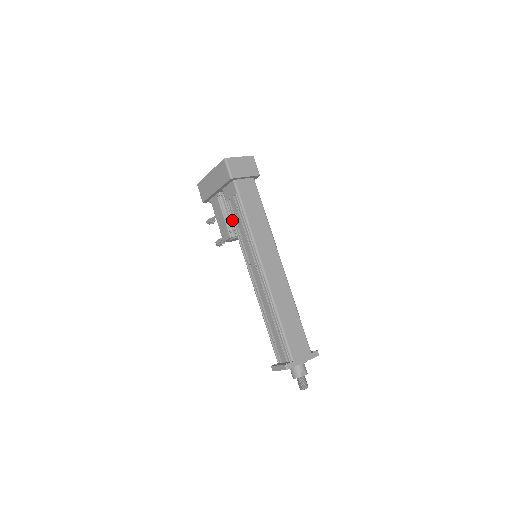
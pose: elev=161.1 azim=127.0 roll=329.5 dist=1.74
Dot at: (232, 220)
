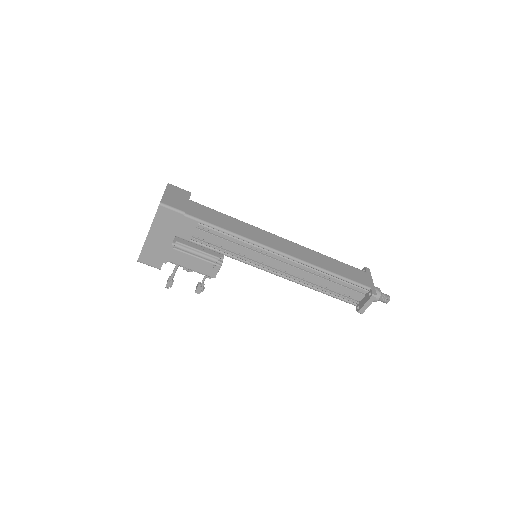
Dot at: occluded
